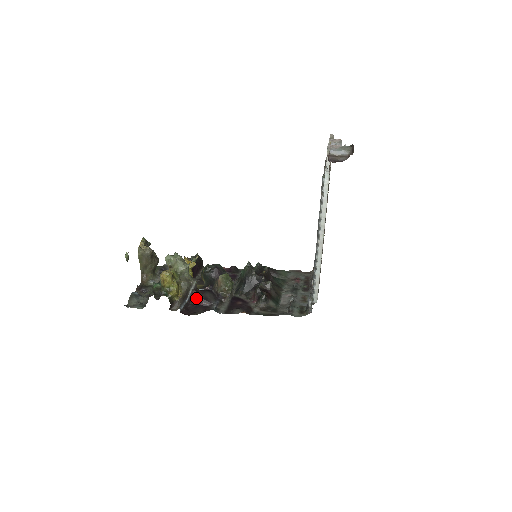
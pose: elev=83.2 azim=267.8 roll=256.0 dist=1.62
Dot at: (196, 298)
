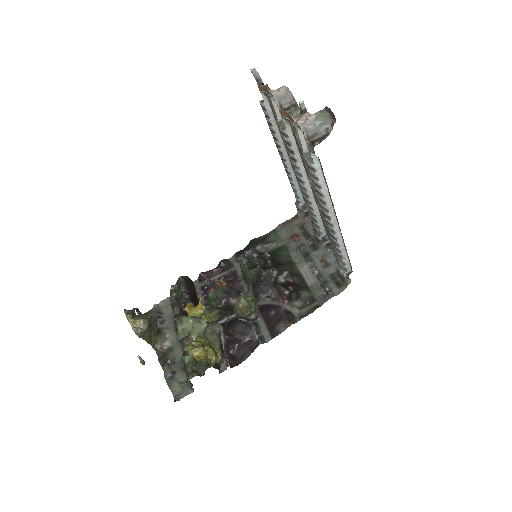
Dot at: (233, 341)
